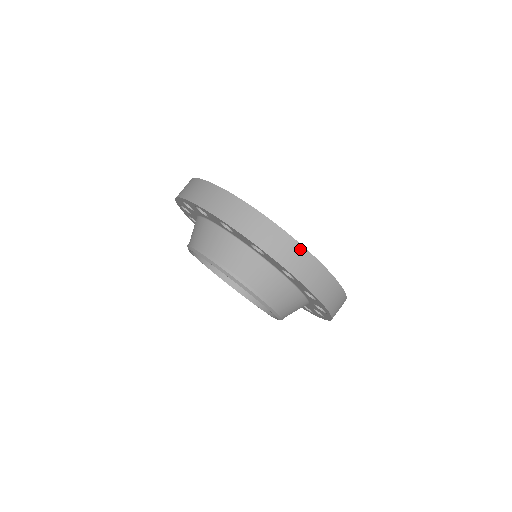
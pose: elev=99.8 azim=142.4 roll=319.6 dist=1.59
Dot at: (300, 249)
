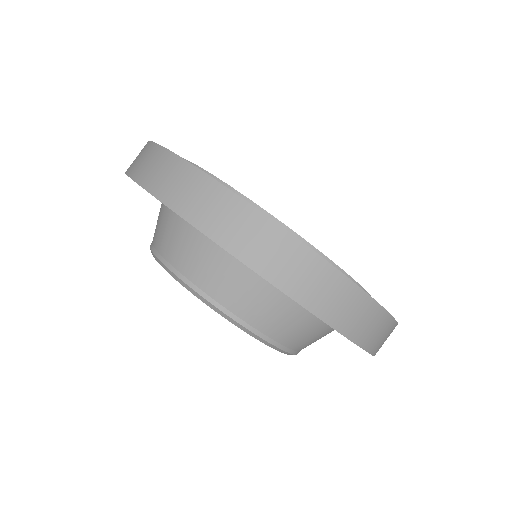
Dot at: (204, 181)
